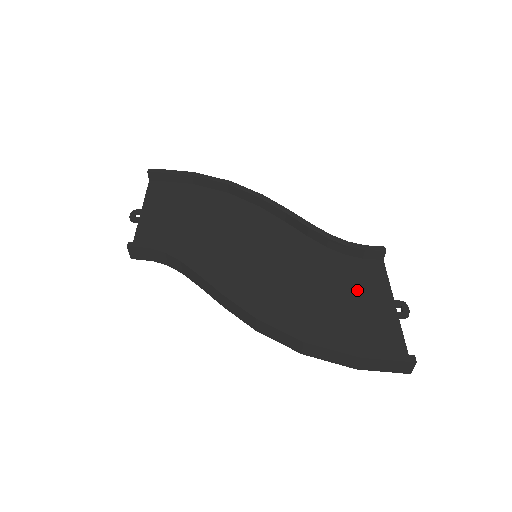
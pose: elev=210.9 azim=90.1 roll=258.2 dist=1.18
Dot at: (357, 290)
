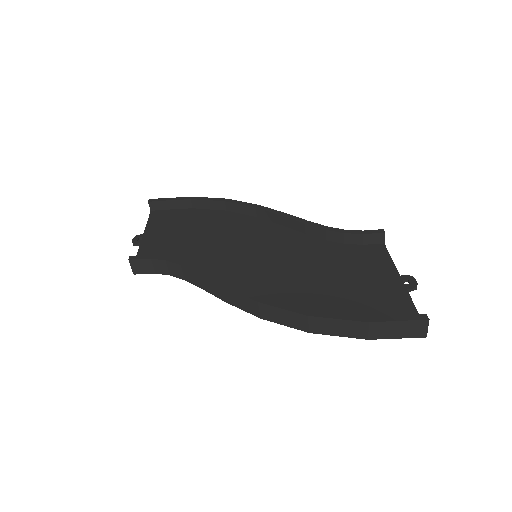
Dot at: (360, 271)
